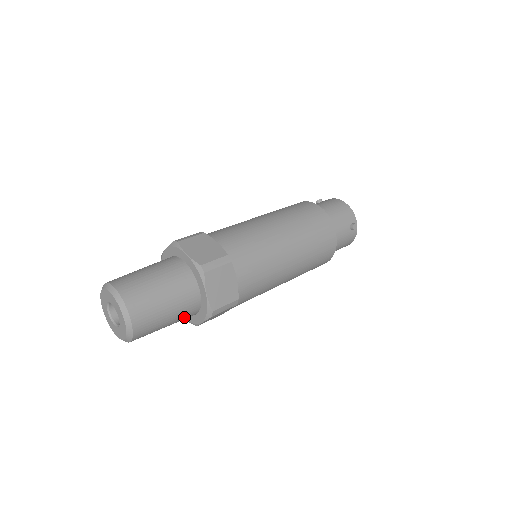
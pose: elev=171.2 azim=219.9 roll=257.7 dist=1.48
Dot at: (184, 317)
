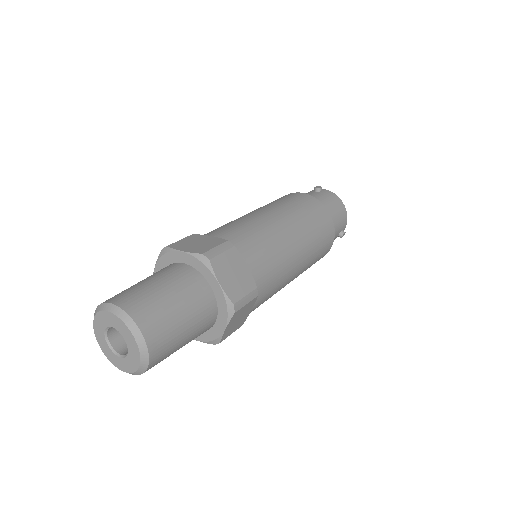
Dot at: occluded
